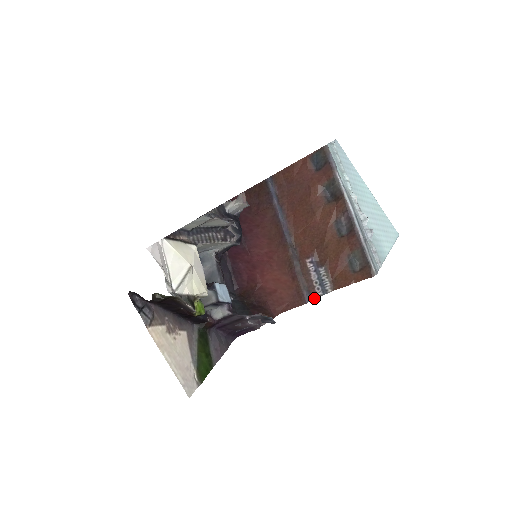
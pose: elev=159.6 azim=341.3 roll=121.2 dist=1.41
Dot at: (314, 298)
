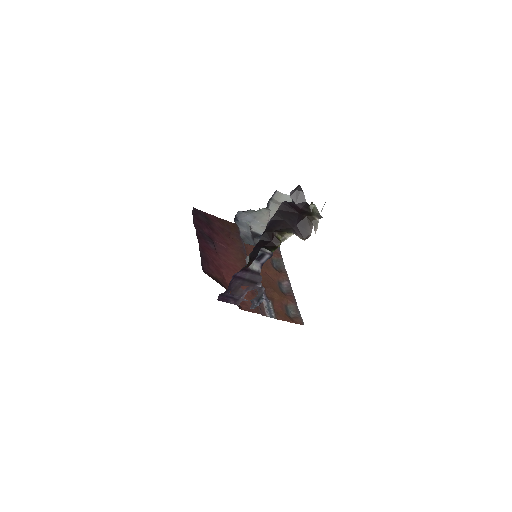
Dot at: (264, 315)
